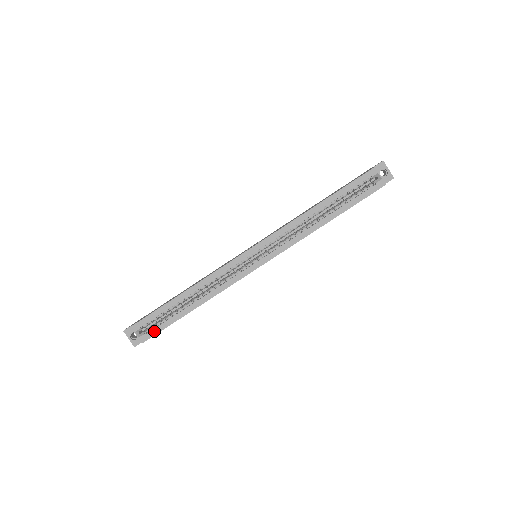
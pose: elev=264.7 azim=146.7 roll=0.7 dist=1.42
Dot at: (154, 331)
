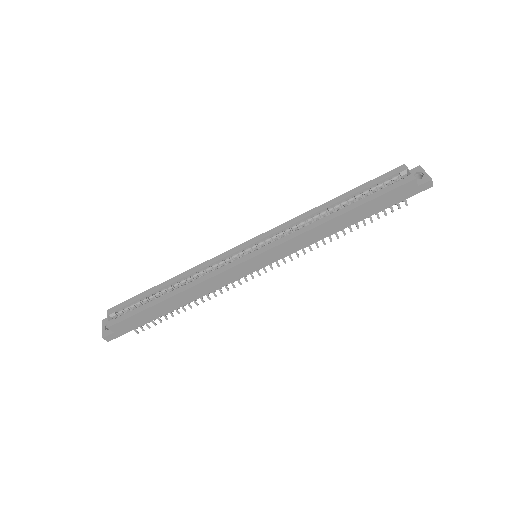
Dot at: (124, 316)
